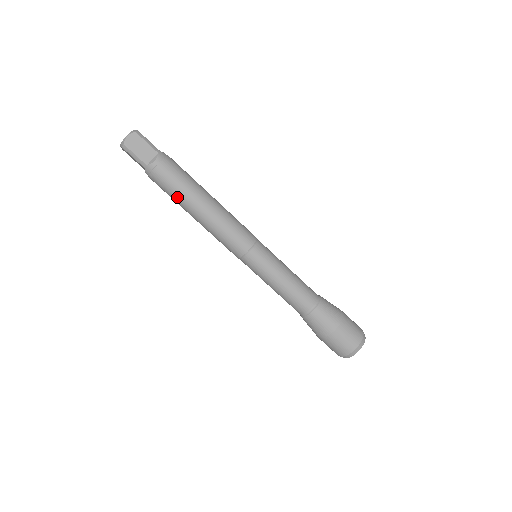
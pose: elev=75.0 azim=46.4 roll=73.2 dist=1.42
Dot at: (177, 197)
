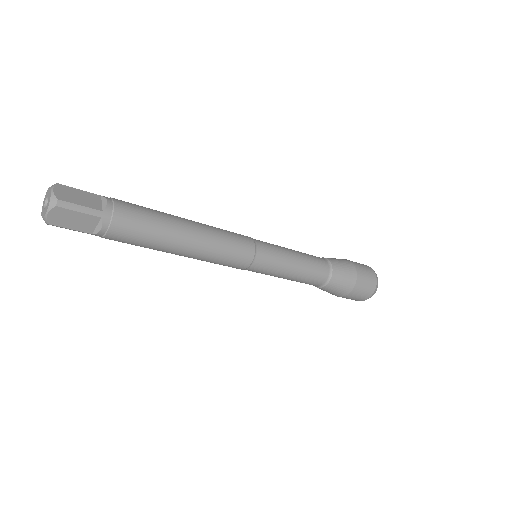
Dot at: occluded
